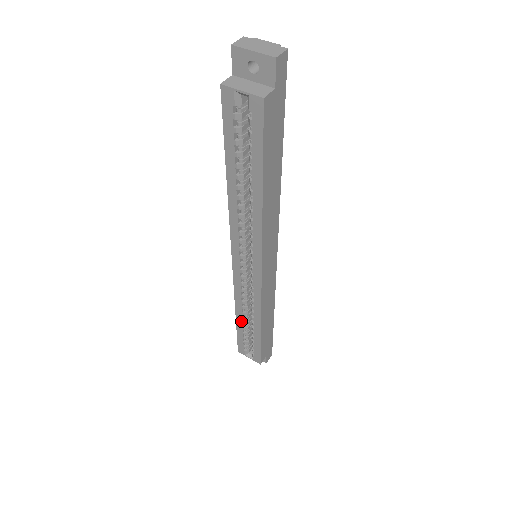
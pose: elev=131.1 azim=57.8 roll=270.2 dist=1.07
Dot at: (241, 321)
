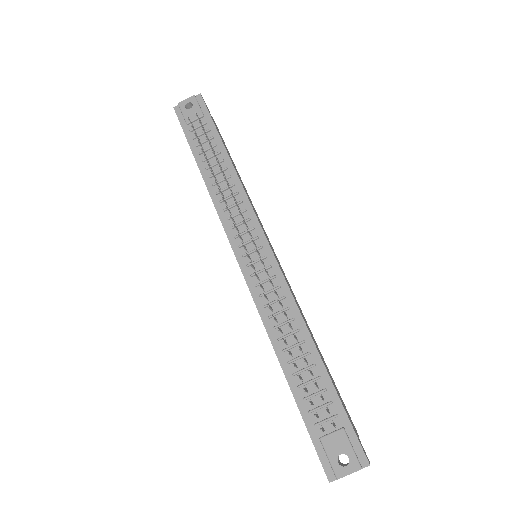
Dot at: occluded
